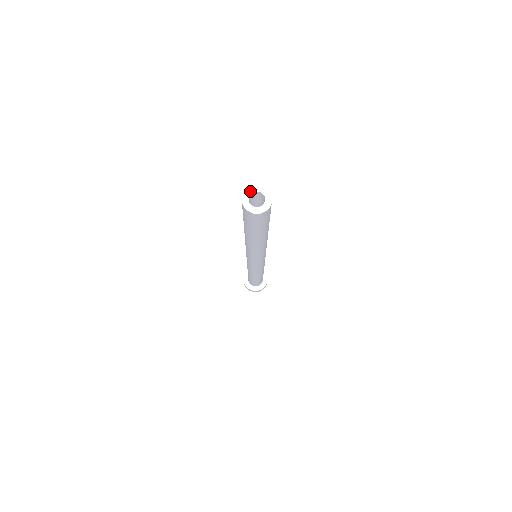
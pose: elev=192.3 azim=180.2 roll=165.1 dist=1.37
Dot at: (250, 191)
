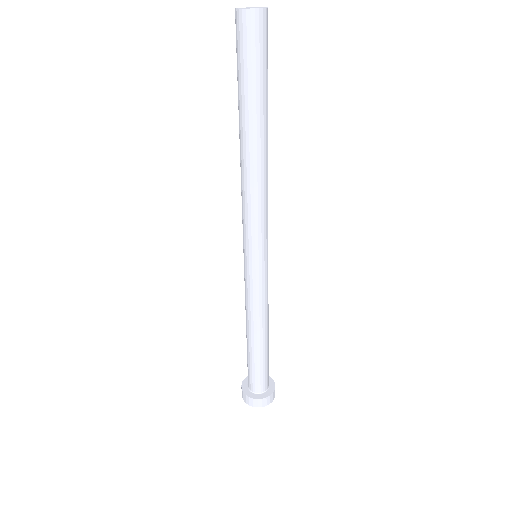
Dot at: (247, 7)
